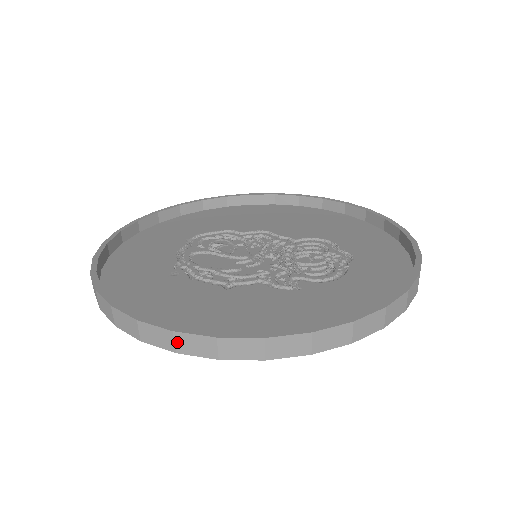
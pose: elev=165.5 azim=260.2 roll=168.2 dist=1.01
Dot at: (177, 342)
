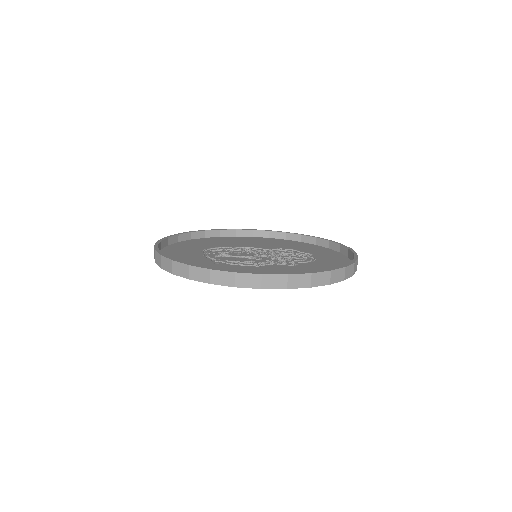
Dot at: (263, 281)
